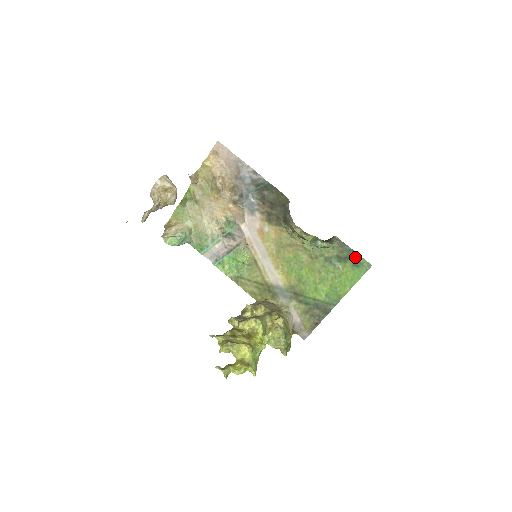
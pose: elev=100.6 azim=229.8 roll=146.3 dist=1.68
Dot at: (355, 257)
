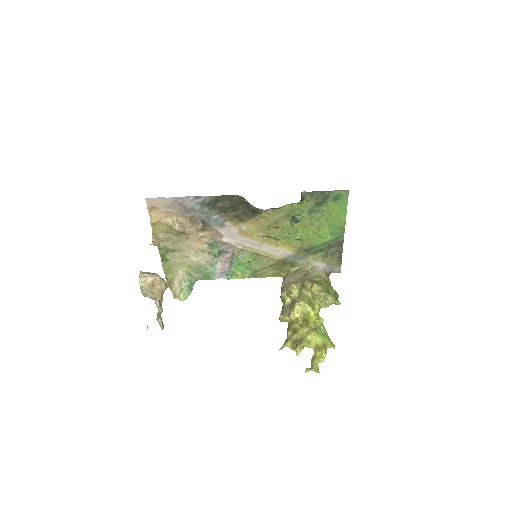
Dot at: (330, 194)
